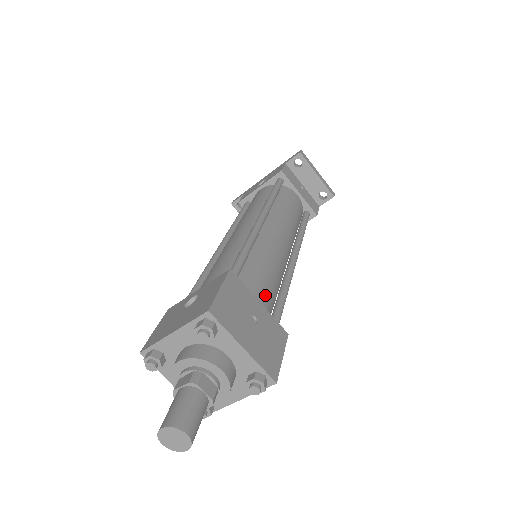
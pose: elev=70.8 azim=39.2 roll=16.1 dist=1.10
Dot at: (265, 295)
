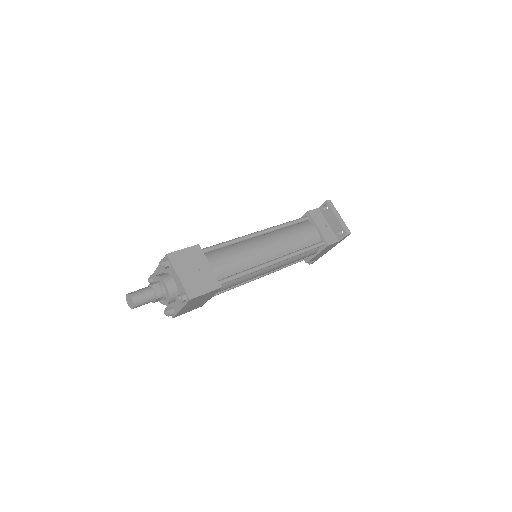
Dot at: (222, 266)
